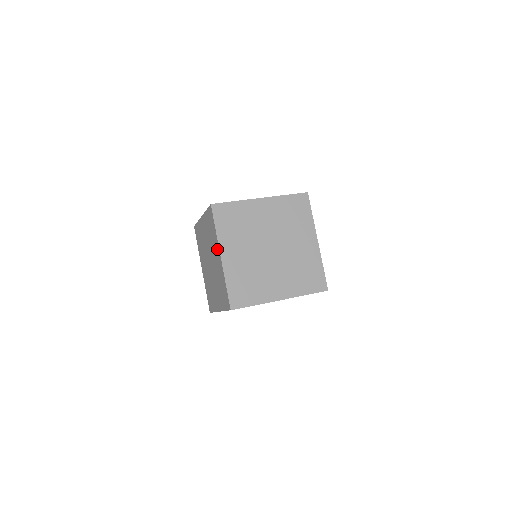
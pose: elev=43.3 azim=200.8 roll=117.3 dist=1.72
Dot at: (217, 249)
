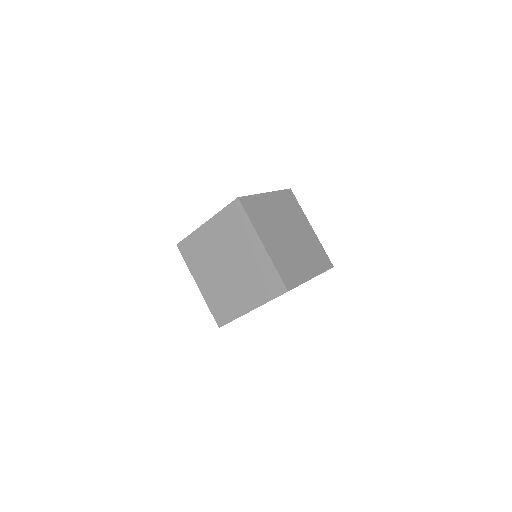
Dot at: (253, 239)
